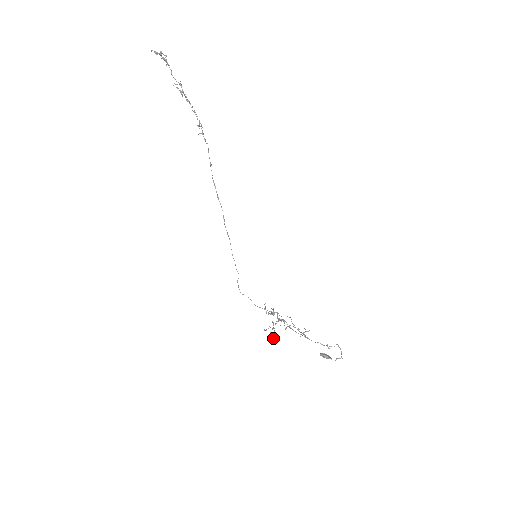
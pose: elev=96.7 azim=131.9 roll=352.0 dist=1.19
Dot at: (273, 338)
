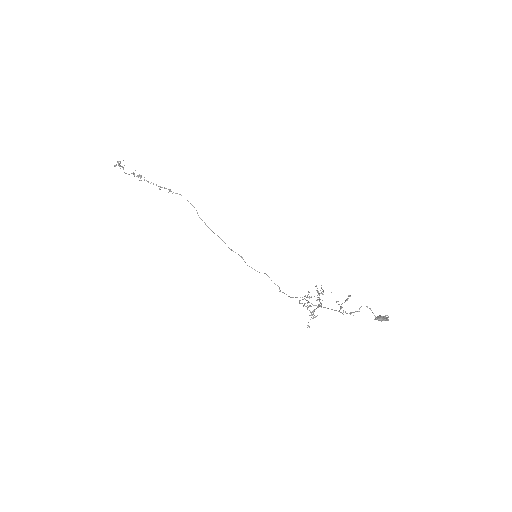
Dot at: occluded
